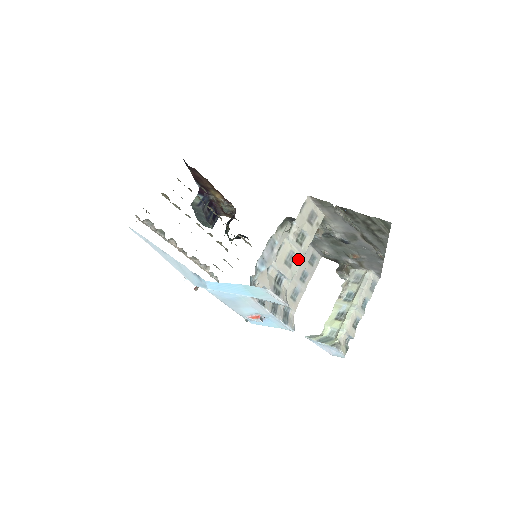
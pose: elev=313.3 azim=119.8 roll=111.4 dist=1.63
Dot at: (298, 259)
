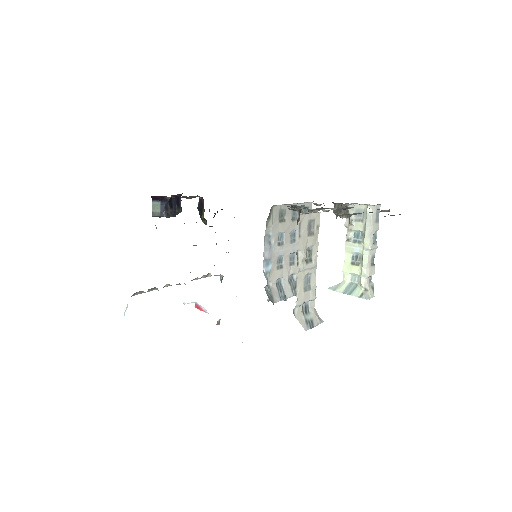
Dot at: (313, 274)
